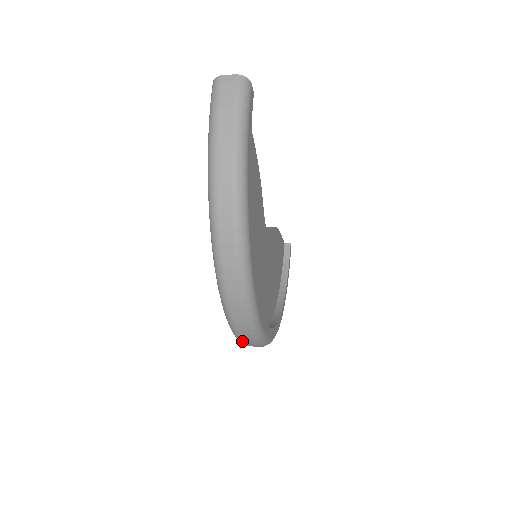
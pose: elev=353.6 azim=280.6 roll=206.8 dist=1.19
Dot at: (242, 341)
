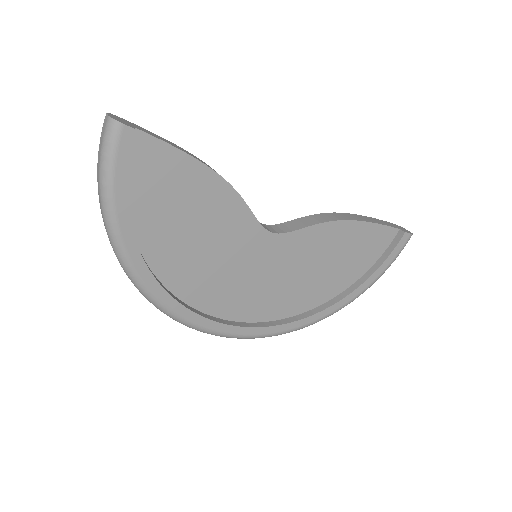
Dot at: occluded
